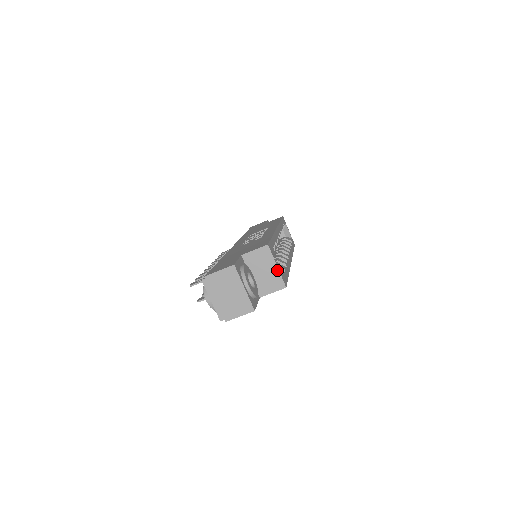
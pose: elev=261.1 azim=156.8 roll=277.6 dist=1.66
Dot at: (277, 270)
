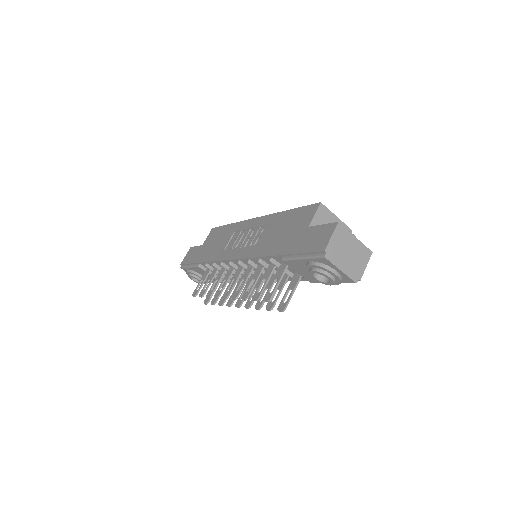
Dot at: (339, 220)
